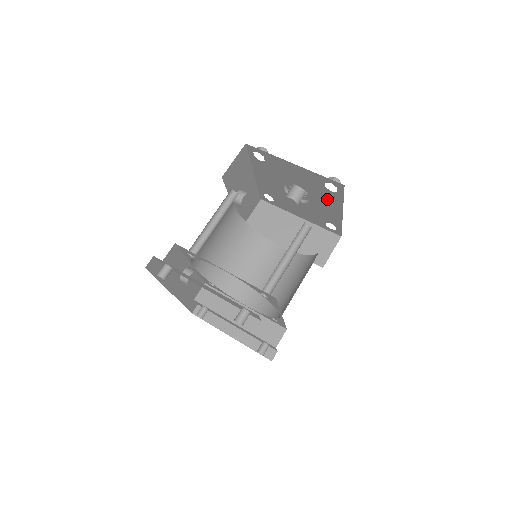
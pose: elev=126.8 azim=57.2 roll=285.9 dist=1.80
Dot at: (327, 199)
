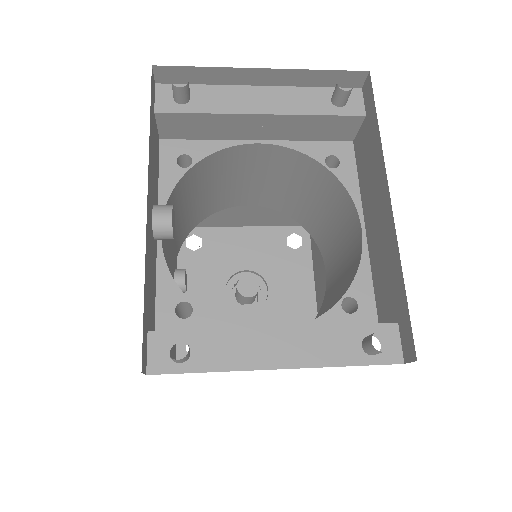
Dot at: (291, 271)
